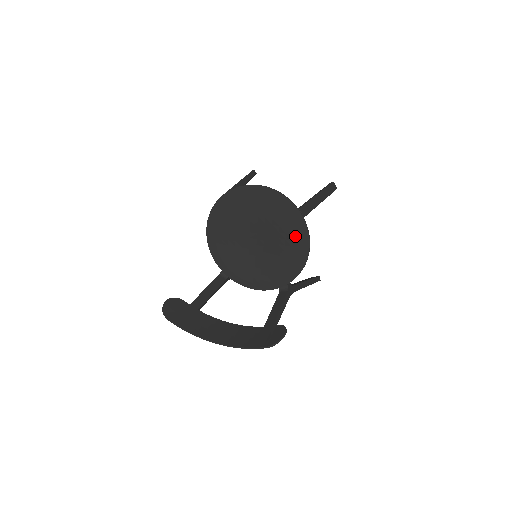
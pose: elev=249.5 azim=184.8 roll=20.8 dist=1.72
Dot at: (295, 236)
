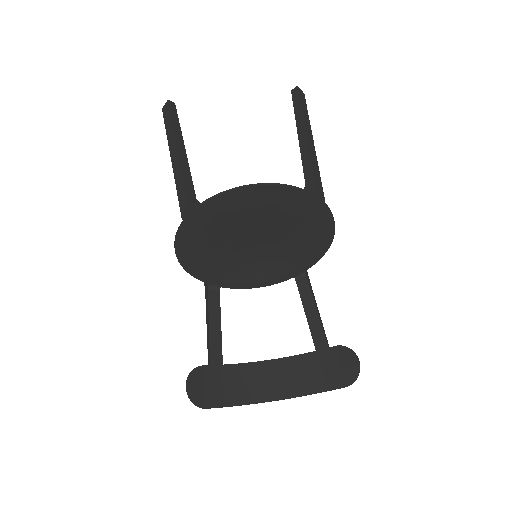
Dot at: (314, 226)
